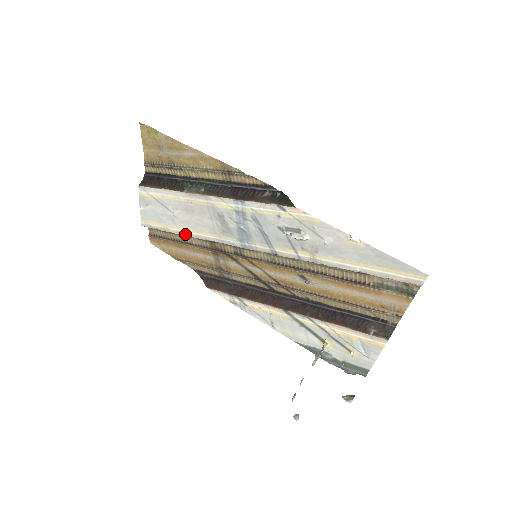
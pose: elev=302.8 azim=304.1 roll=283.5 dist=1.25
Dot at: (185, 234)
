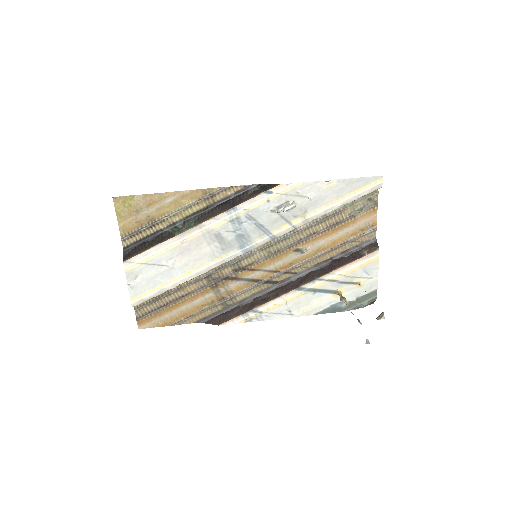
Dot at: (184, 281)
